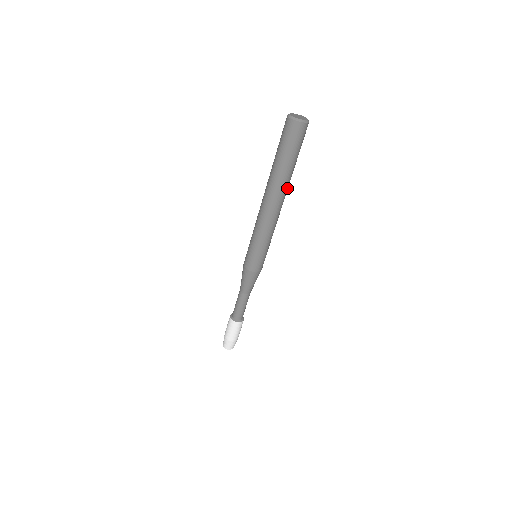
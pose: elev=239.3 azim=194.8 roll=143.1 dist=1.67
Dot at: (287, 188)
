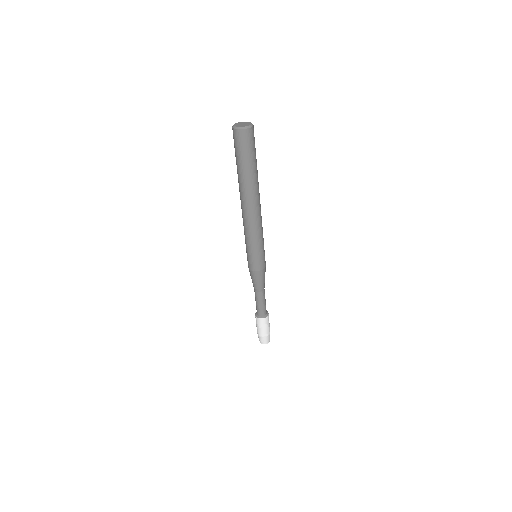
Dot at: (258, 189)
